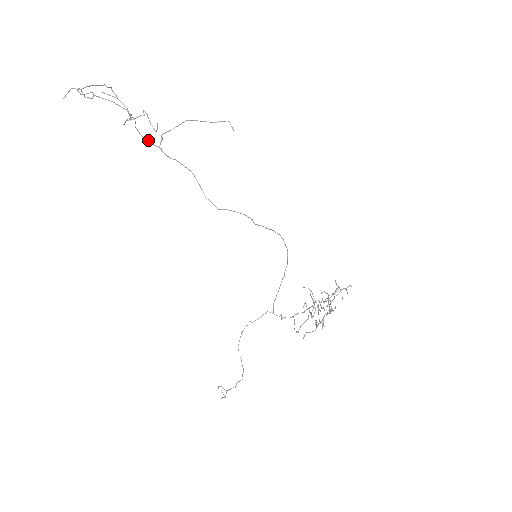
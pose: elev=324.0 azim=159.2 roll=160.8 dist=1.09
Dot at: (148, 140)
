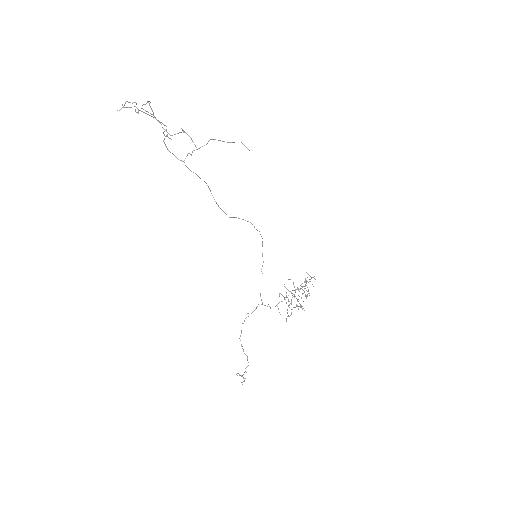
Dot at: occluded
